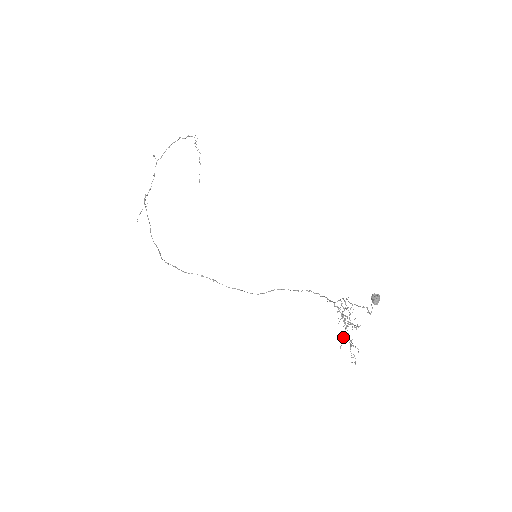
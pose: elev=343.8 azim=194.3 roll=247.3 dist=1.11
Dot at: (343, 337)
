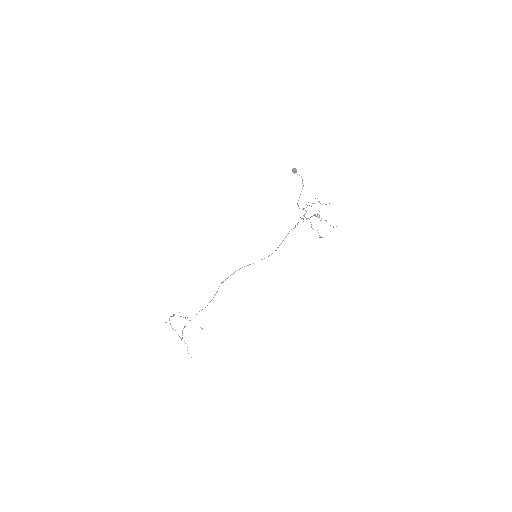
Dot at: (317, 214)
